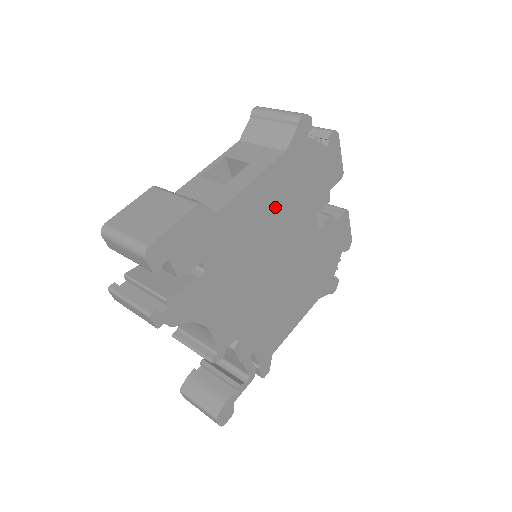
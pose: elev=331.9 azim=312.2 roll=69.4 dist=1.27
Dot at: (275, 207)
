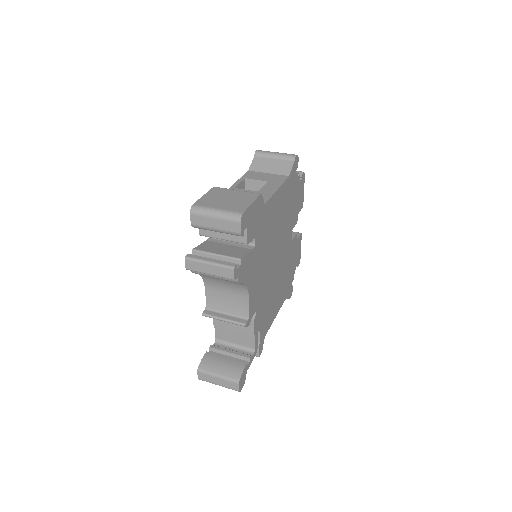
Dot at: (281, 214)
